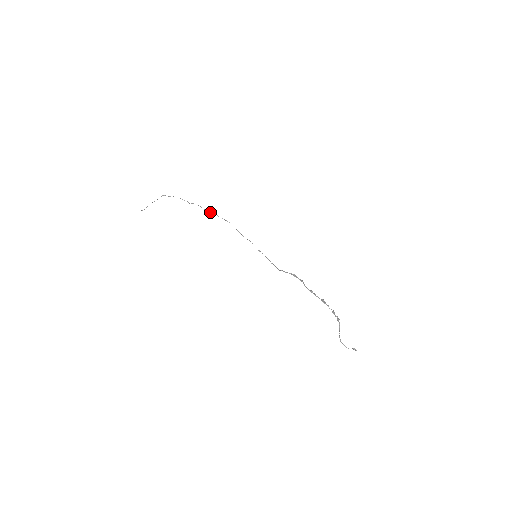
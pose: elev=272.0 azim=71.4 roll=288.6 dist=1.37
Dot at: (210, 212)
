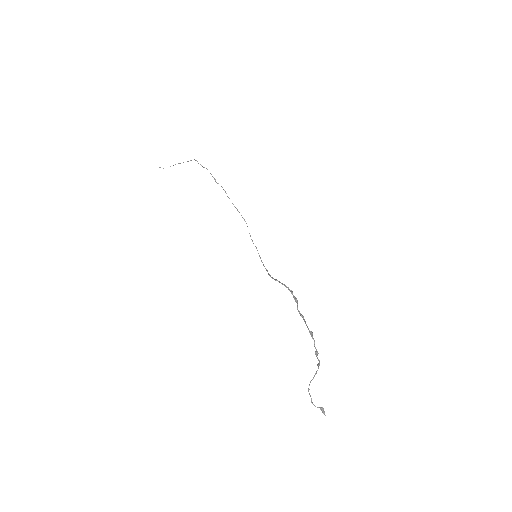
Dot at: occluded
